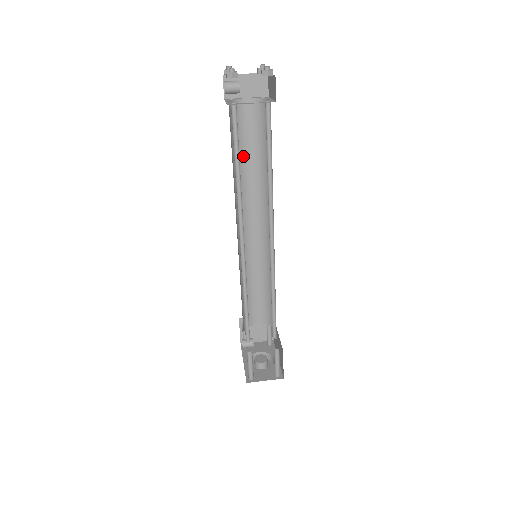
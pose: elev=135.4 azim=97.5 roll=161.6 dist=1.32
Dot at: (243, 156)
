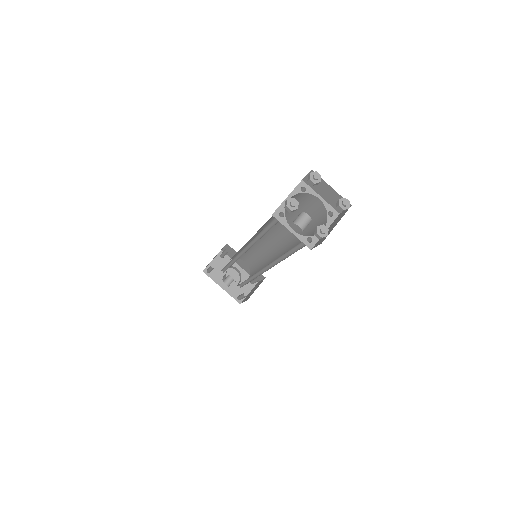
Dot at: occluded
